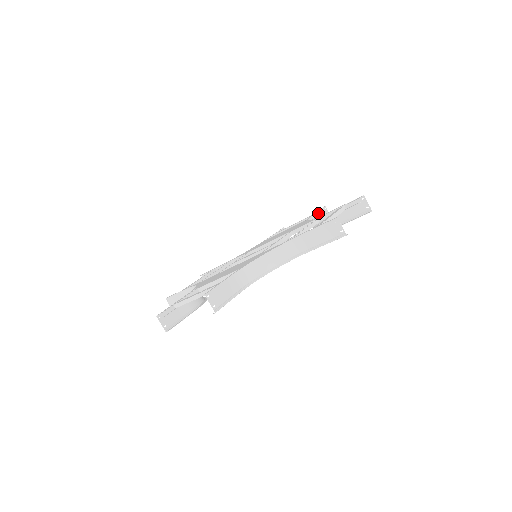
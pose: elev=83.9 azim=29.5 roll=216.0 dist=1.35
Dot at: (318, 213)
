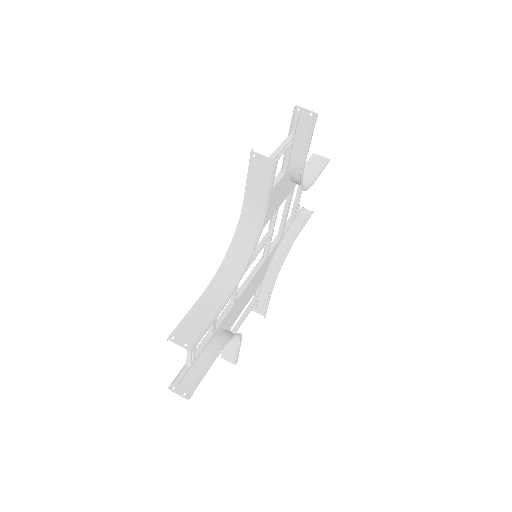
Dot at: occluded
